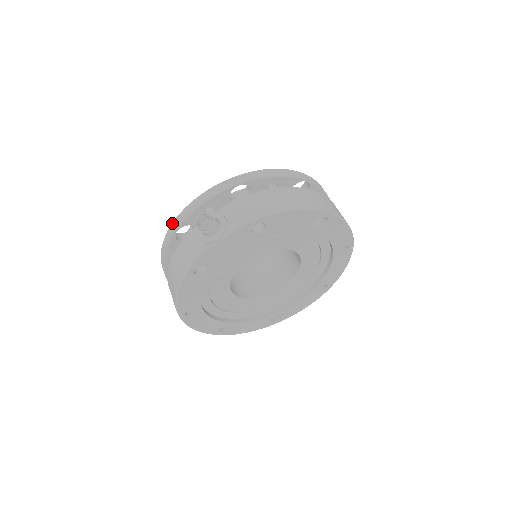
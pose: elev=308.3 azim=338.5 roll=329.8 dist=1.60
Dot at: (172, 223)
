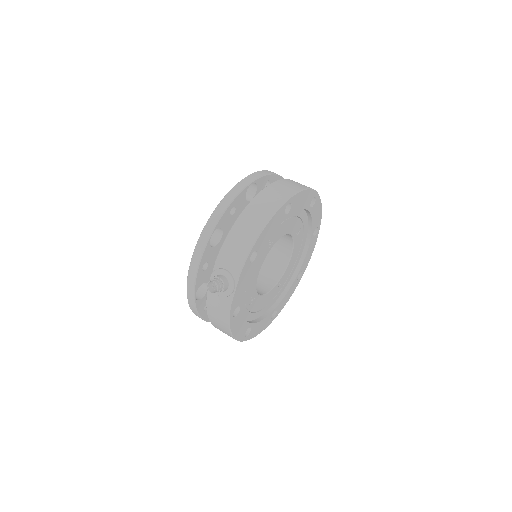
Dot at: (187, 294)
